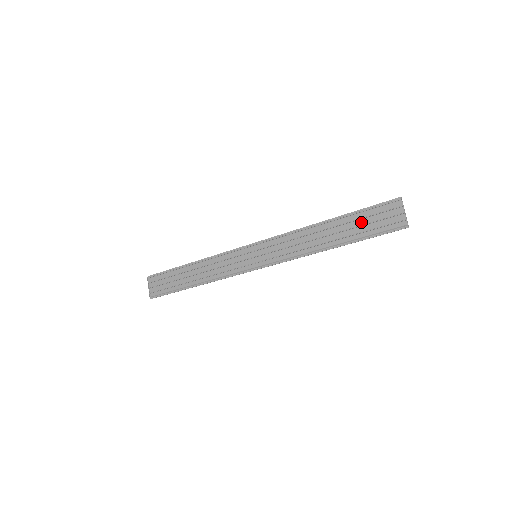
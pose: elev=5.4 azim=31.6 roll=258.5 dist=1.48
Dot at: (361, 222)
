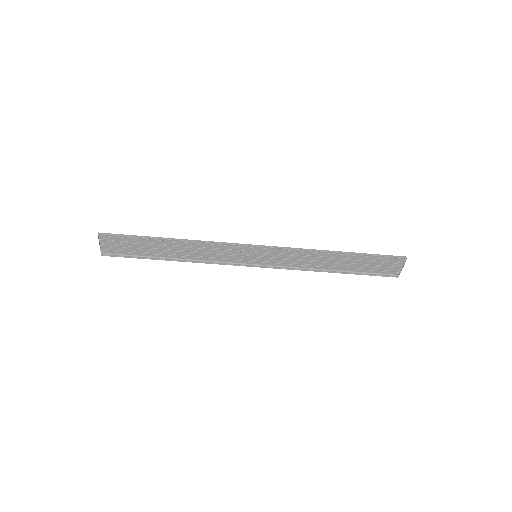
Dot at: (367, 263)
